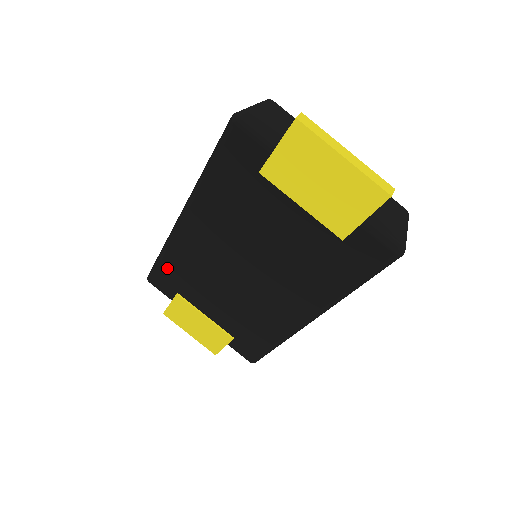
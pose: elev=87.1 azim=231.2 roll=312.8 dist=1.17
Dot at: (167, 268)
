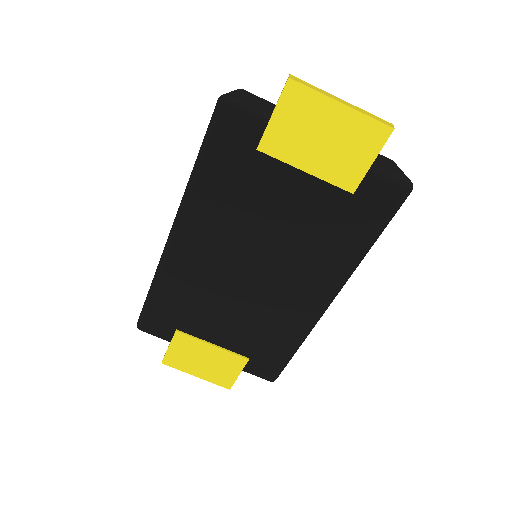
Dot at: (161, 303)
